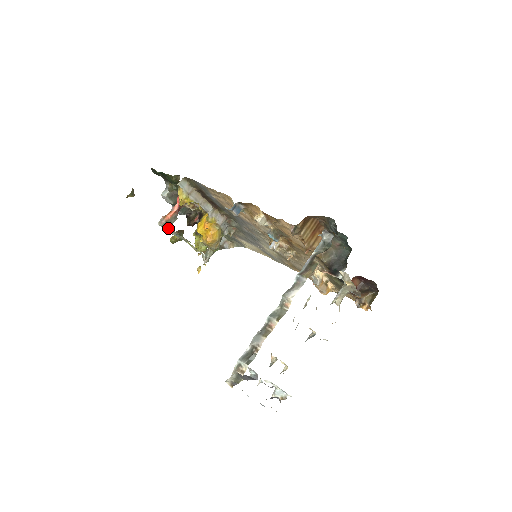
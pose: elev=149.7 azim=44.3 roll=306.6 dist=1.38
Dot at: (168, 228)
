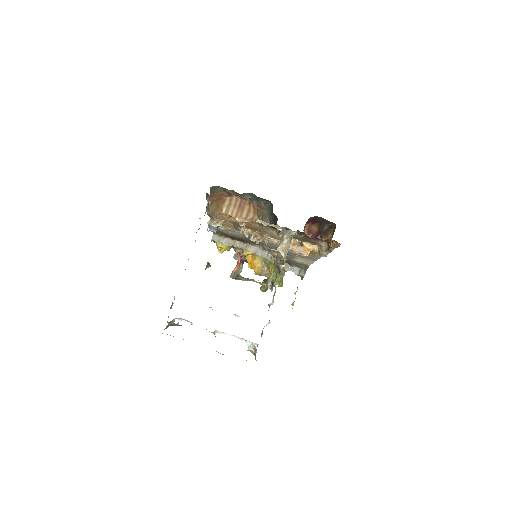
Dot at: (236, 277)
